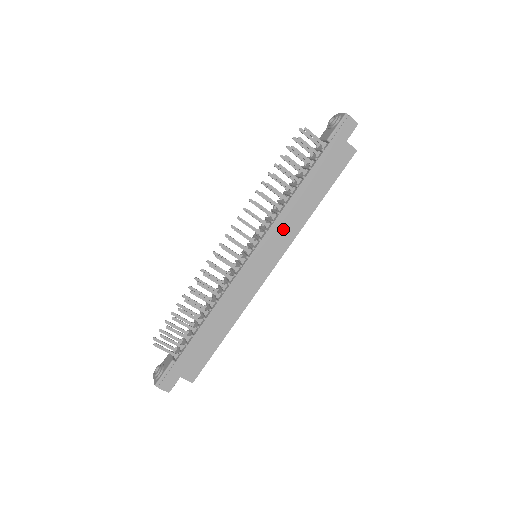
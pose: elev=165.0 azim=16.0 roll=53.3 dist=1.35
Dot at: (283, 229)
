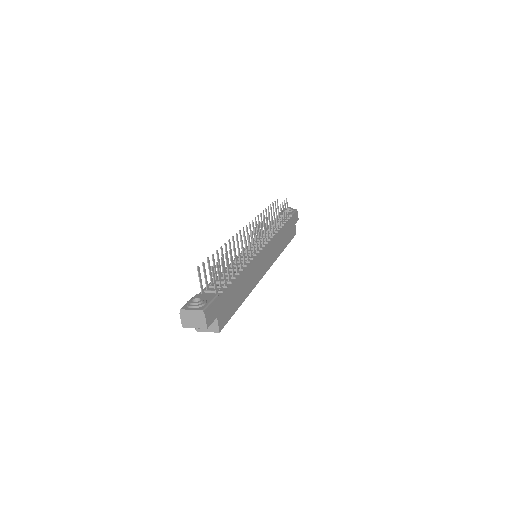
Dot at: (275, 247)
